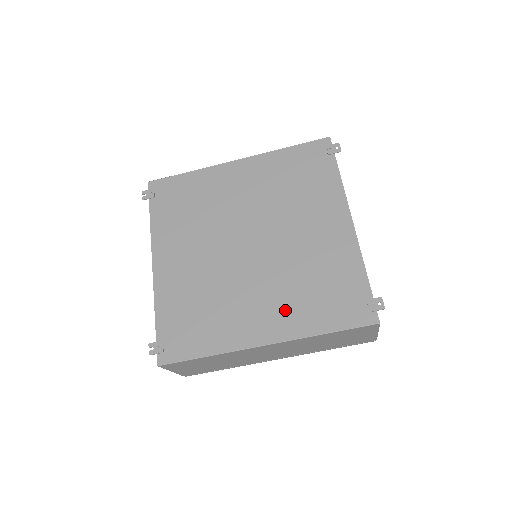
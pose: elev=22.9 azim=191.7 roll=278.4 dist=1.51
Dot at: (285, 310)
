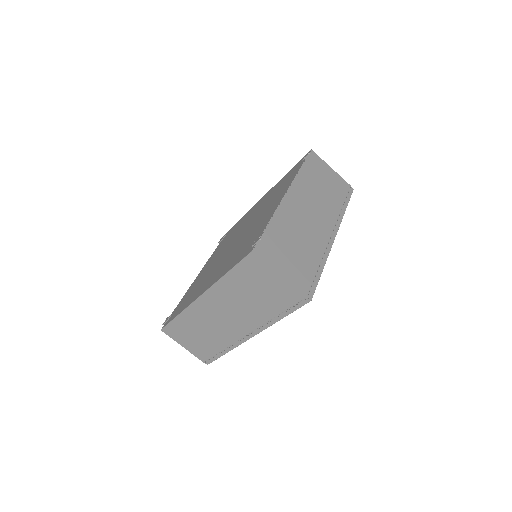
Dot at: (221, 269)
